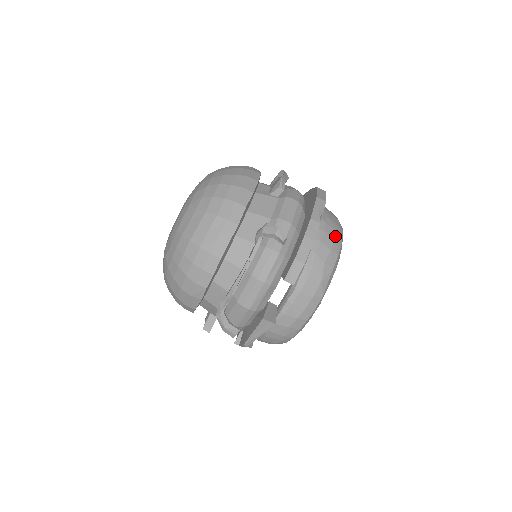
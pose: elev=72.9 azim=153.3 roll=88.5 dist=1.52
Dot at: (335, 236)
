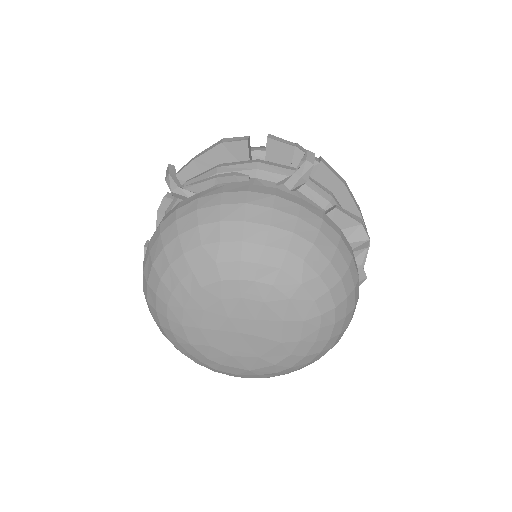
Dot at: occluded
